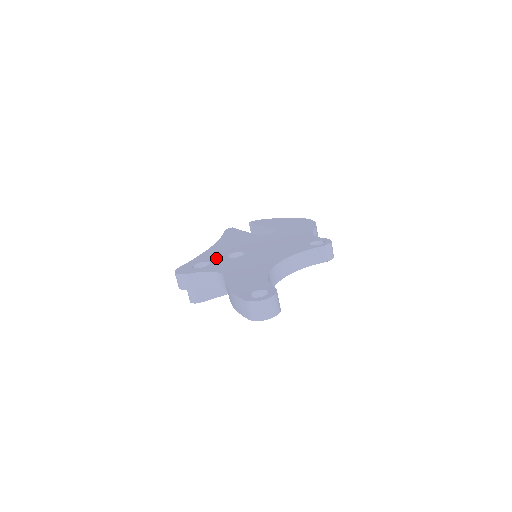
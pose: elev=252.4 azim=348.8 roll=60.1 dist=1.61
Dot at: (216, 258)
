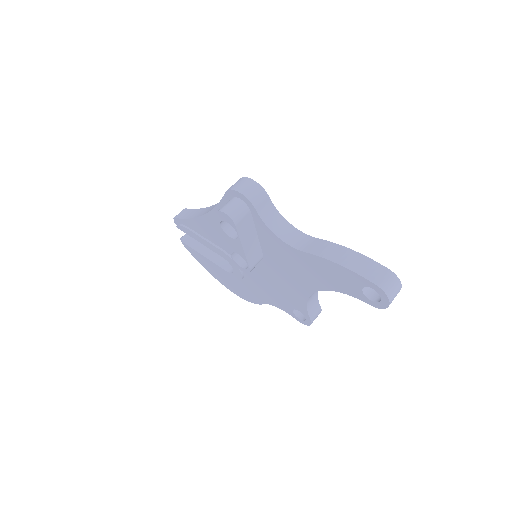
Dot at: occluded
